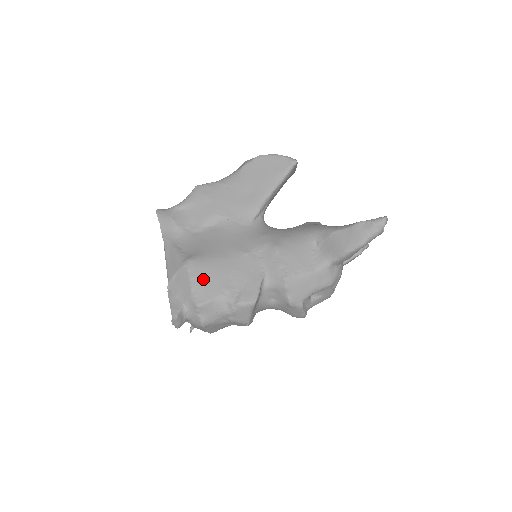
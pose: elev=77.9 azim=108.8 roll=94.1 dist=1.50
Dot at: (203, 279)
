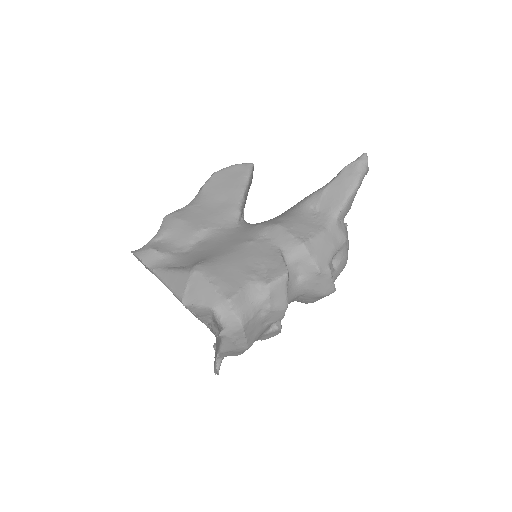
Dot at: (221, 275)
